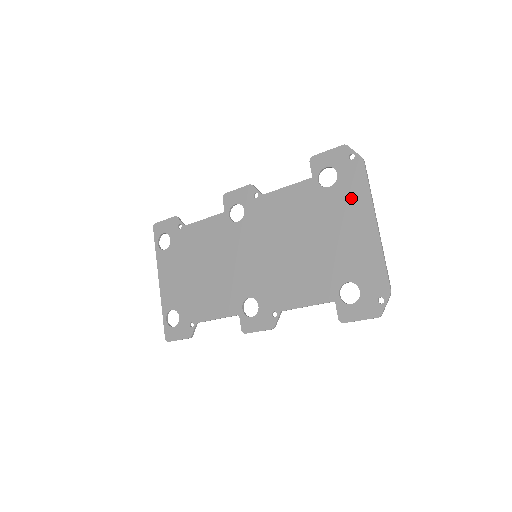
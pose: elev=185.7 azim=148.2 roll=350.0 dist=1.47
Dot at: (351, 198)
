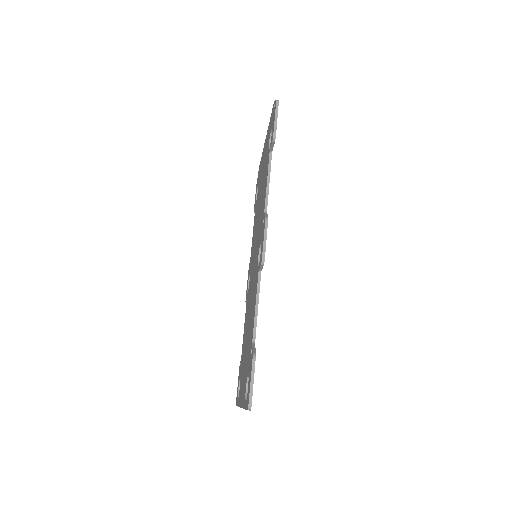
Dot at: occluded
